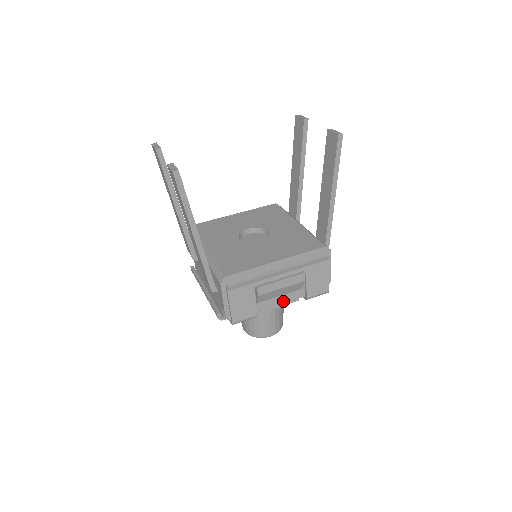
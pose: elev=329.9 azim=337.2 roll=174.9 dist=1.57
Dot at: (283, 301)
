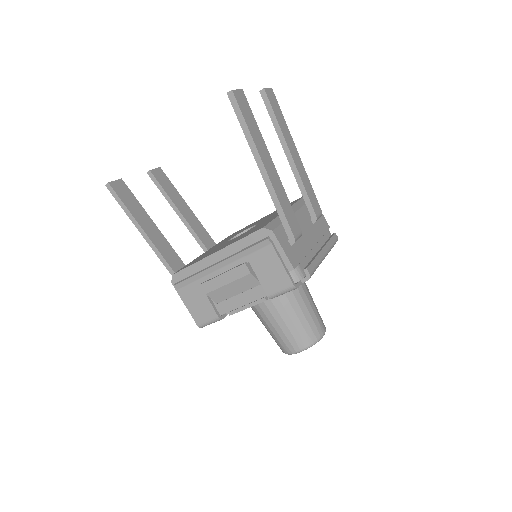
Dot at: (245, 301)
